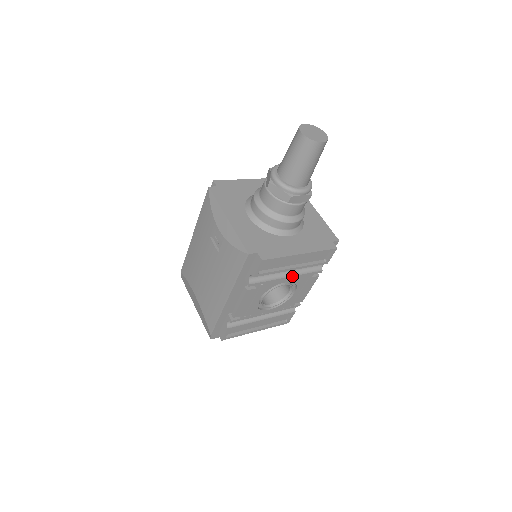
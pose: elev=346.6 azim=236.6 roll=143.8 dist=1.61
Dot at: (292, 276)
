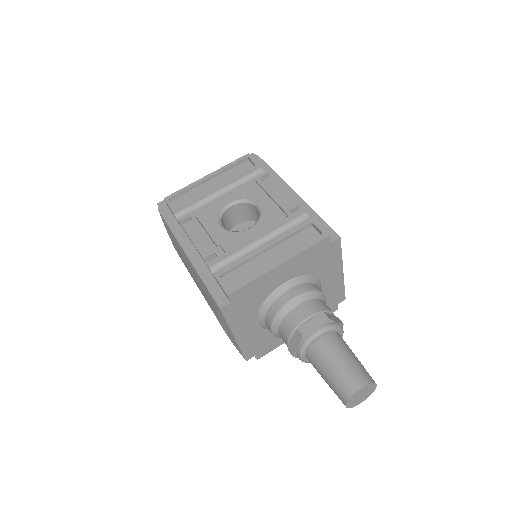
Dot at: occluded
